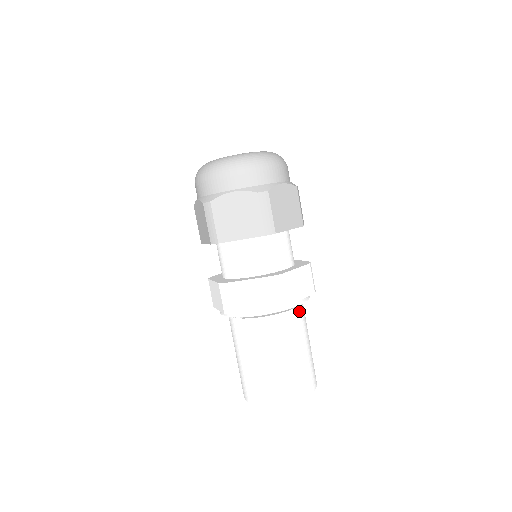
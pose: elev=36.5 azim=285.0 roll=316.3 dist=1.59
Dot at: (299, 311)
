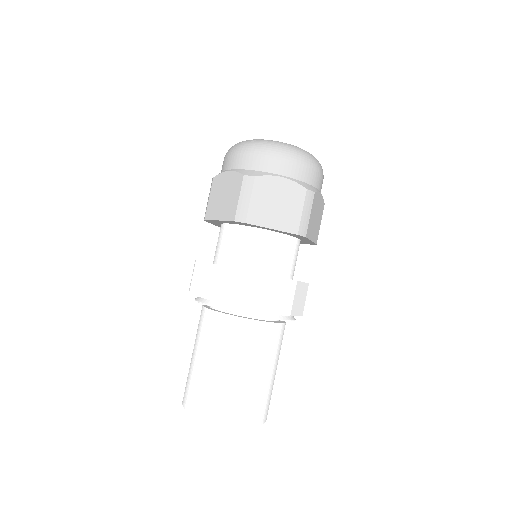
Dot at: (284, 328)
